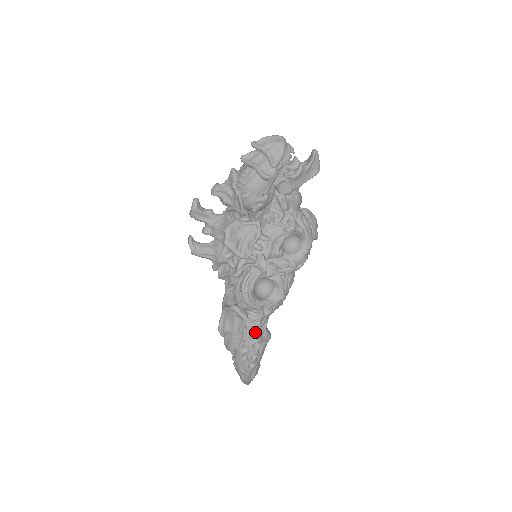
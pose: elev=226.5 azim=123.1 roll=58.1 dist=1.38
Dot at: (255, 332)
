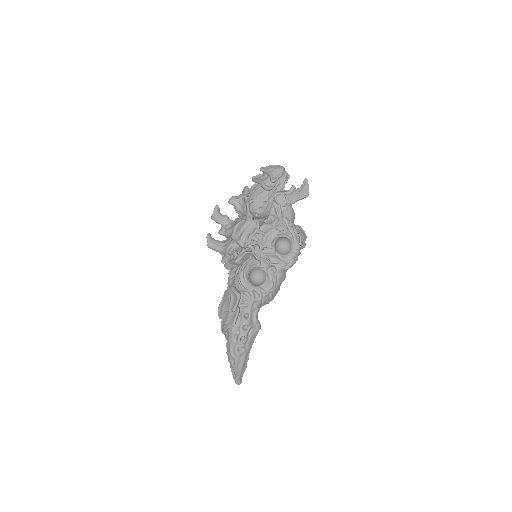
Dot at: (246, 316)
